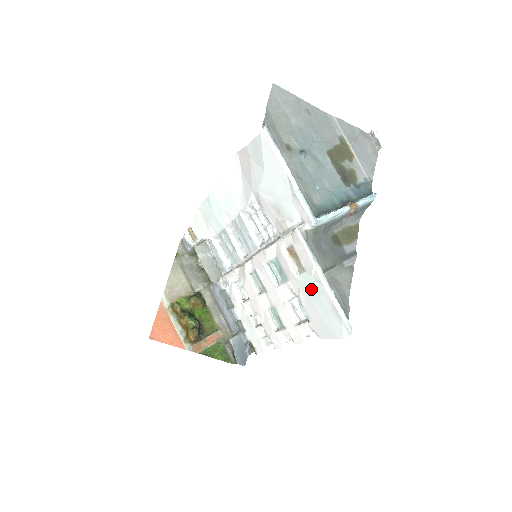
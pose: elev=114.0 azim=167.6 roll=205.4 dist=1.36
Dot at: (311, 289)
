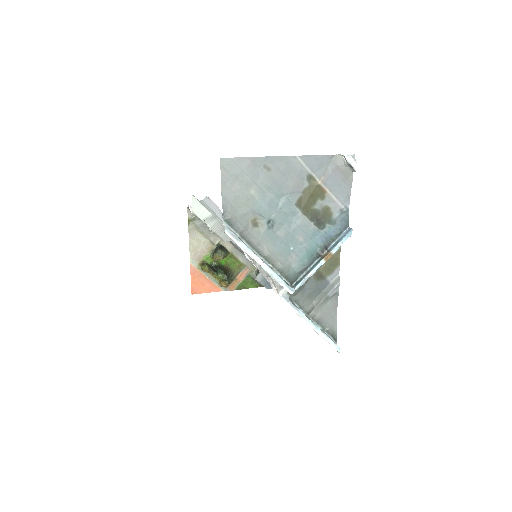
Dot at: occluded
